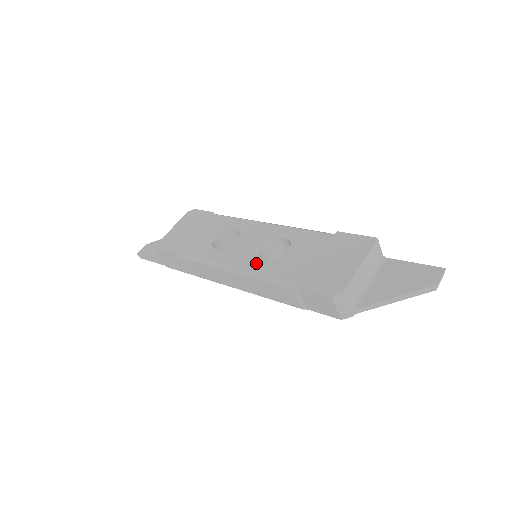
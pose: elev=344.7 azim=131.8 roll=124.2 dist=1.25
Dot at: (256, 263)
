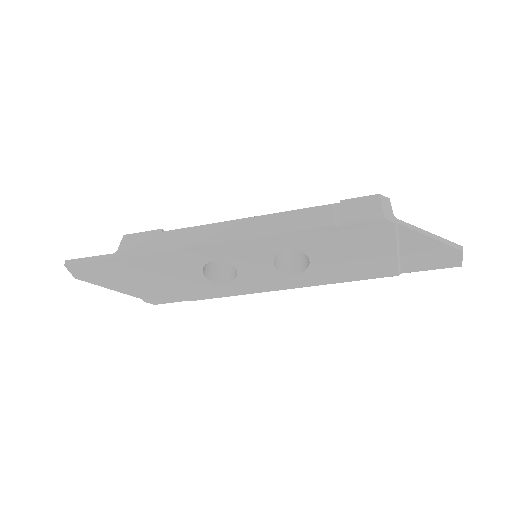
Dot at: occluded
